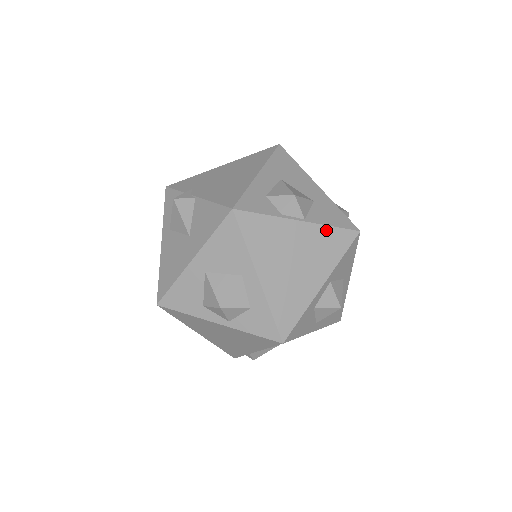
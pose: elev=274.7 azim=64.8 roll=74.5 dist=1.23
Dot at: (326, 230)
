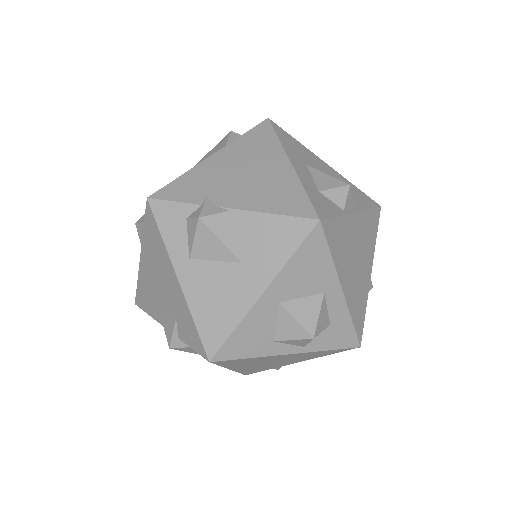
Dot at: (367, 215)
